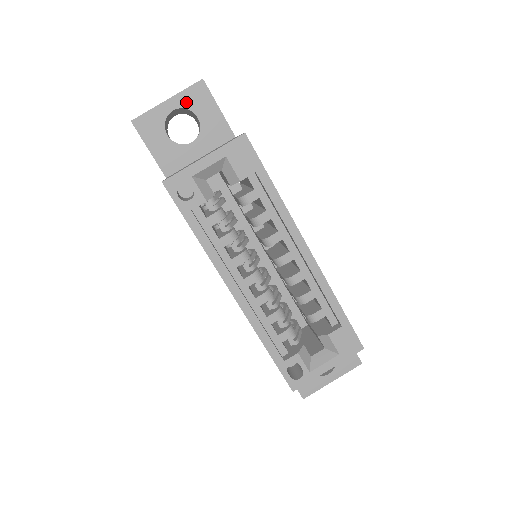
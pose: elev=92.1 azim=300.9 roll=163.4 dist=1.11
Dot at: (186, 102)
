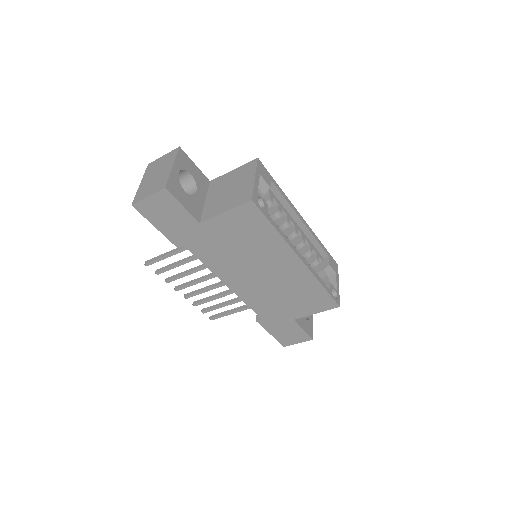
Dot at: (181, 165)
